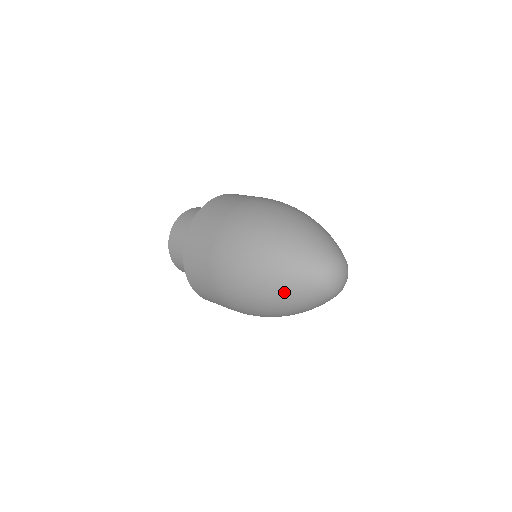
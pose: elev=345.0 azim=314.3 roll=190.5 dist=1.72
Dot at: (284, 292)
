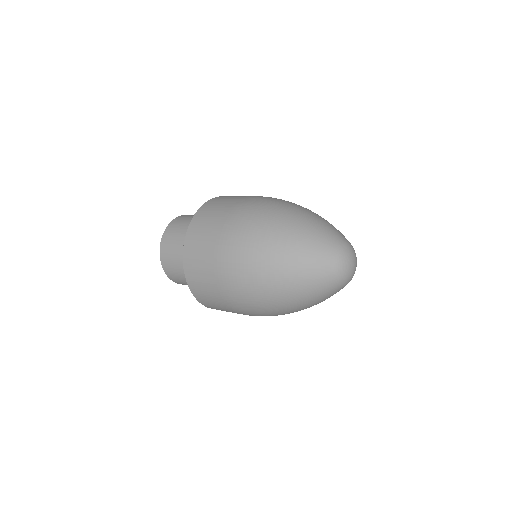
Dot at: (297, 277)
